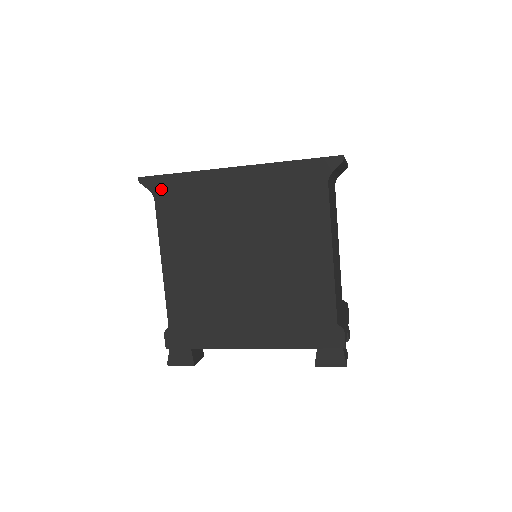
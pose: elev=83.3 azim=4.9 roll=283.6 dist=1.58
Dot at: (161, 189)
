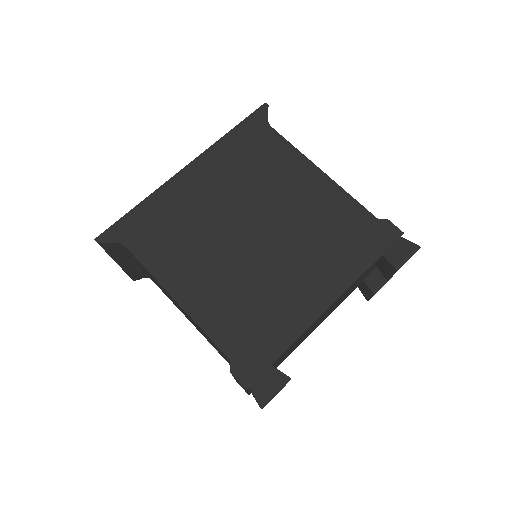
Dot at: (126, 232)
